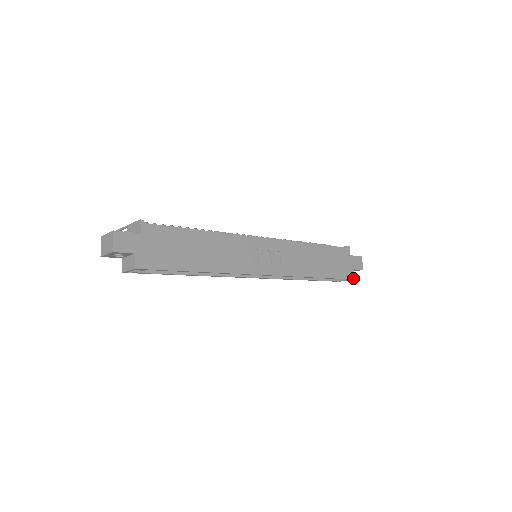
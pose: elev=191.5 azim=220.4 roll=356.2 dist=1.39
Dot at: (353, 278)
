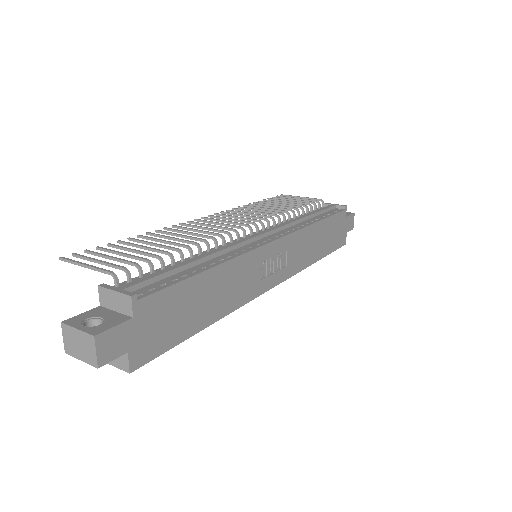
Dot at: (344, 243)
